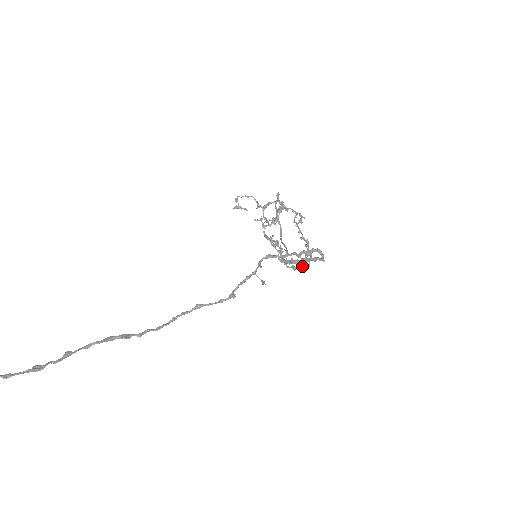
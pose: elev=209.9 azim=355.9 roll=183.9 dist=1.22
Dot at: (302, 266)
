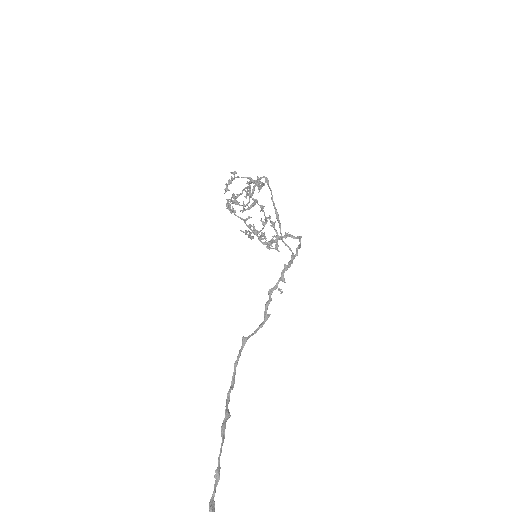
Dot at: (278, 246)
